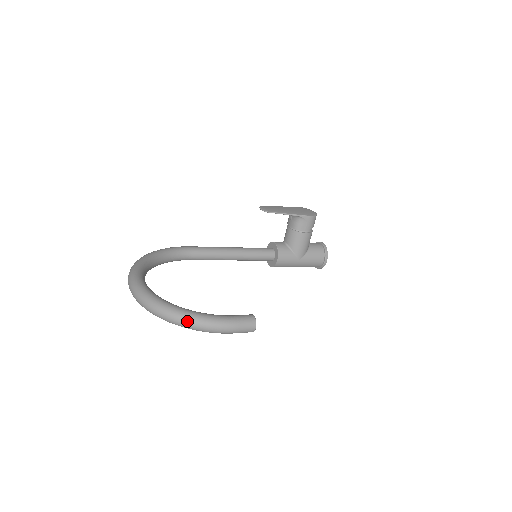
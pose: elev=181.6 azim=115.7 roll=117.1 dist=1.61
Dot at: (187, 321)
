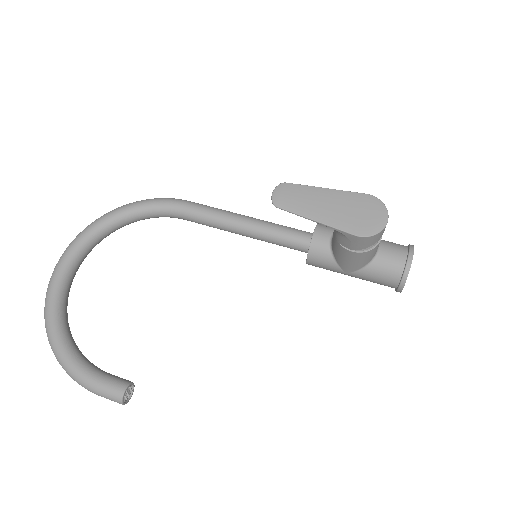
Dot at: (56, 358)
